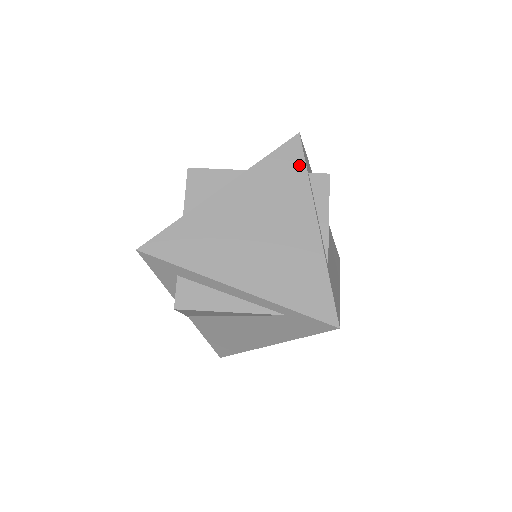
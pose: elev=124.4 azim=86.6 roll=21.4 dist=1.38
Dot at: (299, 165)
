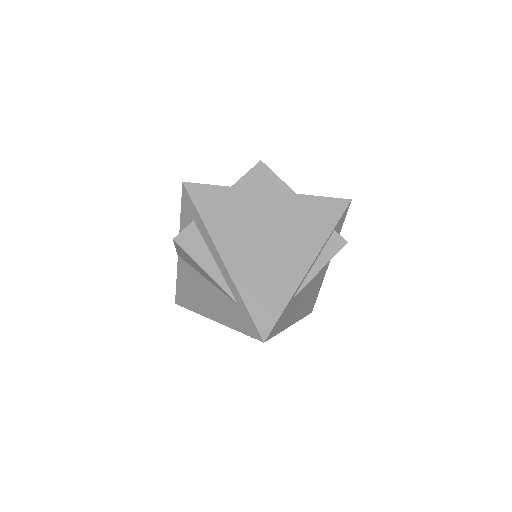
Dot at: (333, 219)
